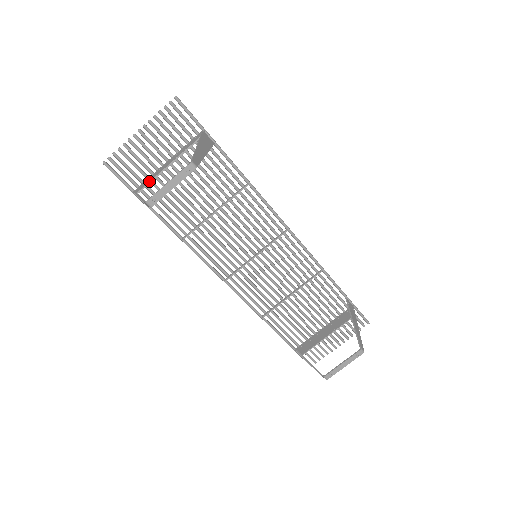
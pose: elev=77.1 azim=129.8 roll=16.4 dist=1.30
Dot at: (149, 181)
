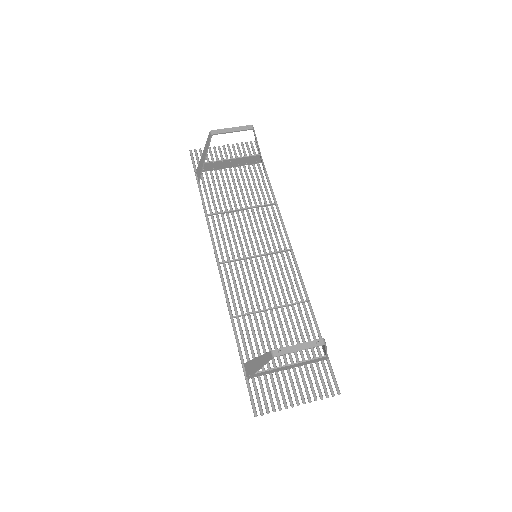
Dot at: (213, 161)
